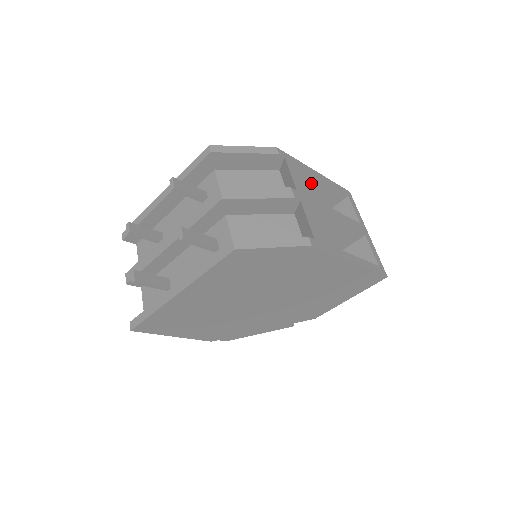
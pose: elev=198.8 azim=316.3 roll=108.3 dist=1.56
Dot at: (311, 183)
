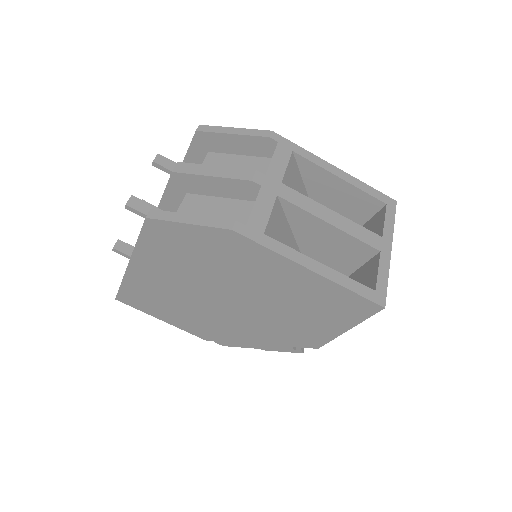
Dot at: (326, 180)
